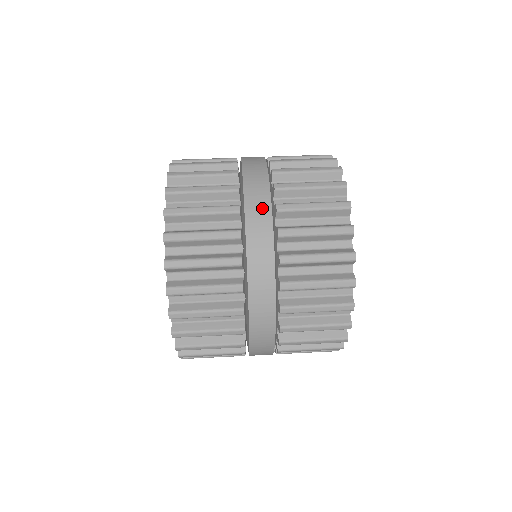
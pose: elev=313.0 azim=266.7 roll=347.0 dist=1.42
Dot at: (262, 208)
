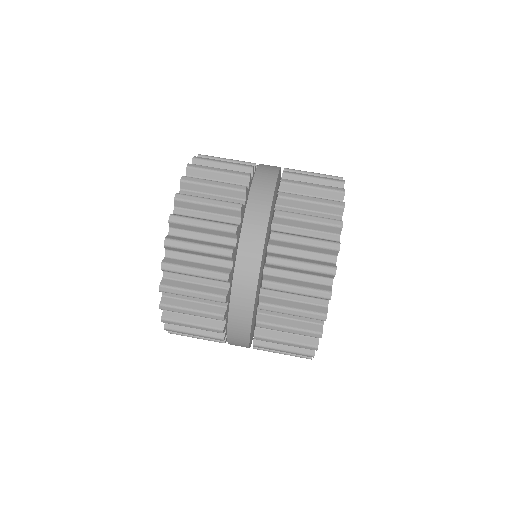
Dot at: (269, 178)
